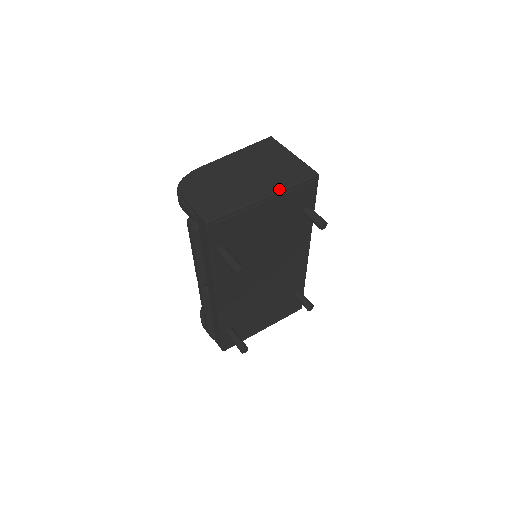
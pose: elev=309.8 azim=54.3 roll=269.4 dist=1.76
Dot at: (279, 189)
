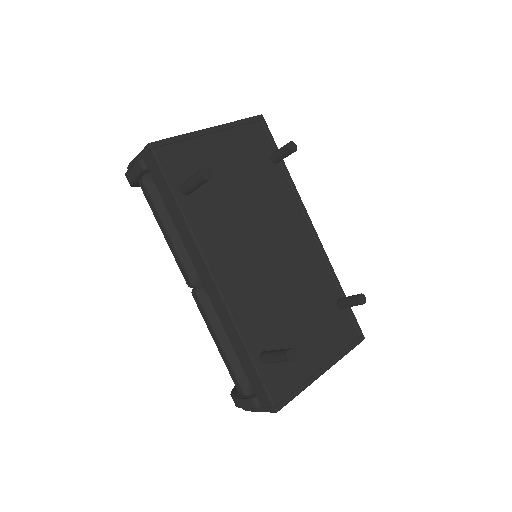
Dot at: (224, 124)
